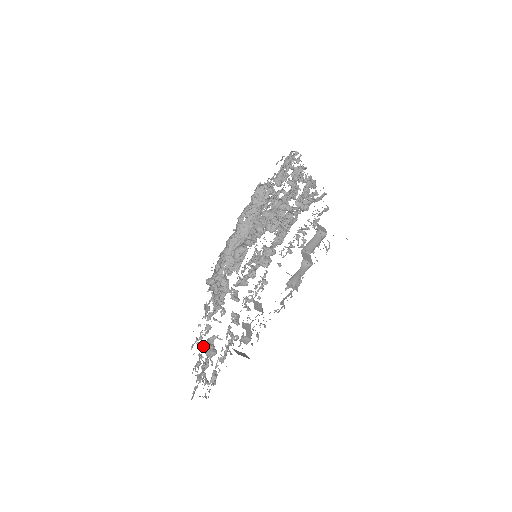
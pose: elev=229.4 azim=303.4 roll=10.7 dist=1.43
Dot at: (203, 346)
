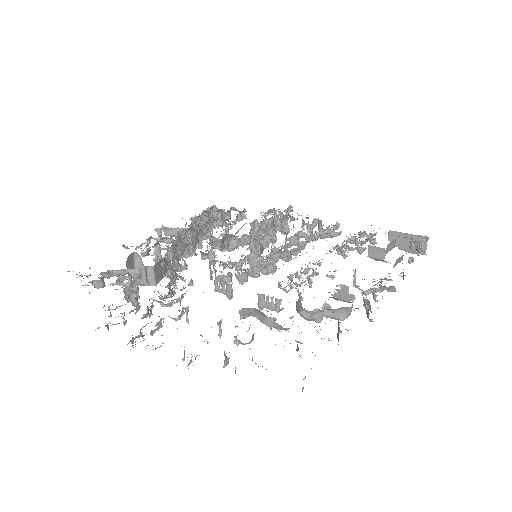
Dot at: (250, 310)
